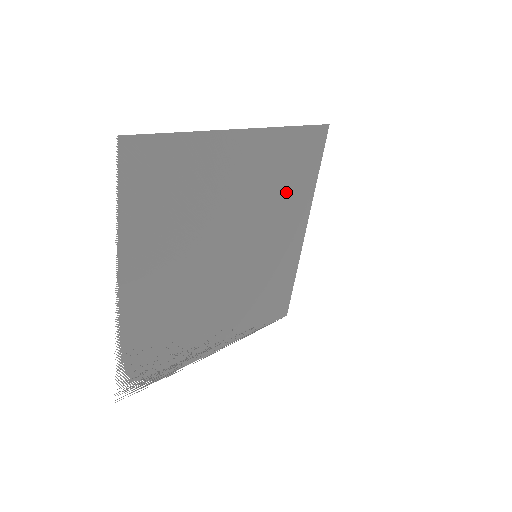
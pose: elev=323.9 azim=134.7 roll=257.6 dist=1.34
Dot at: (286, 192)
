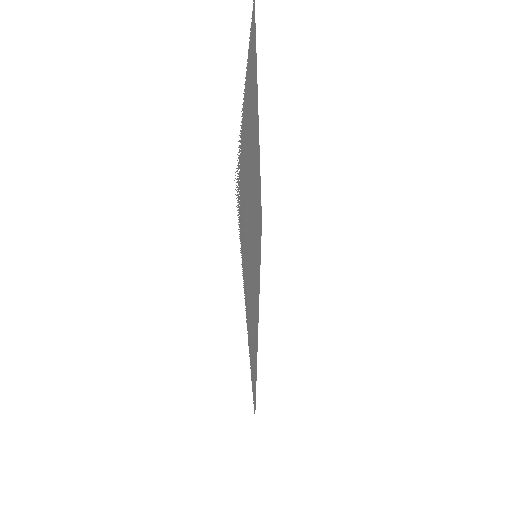
Dot at: occluded
